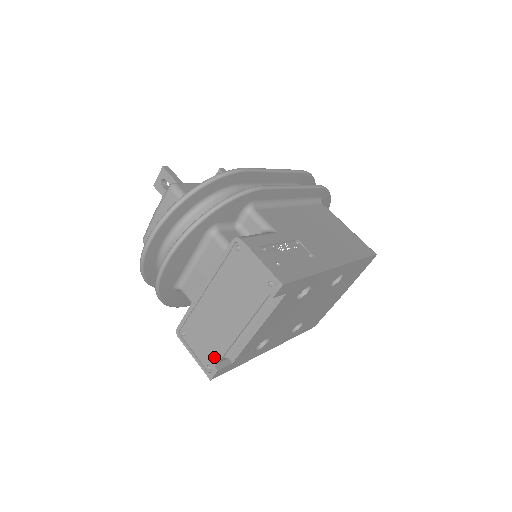
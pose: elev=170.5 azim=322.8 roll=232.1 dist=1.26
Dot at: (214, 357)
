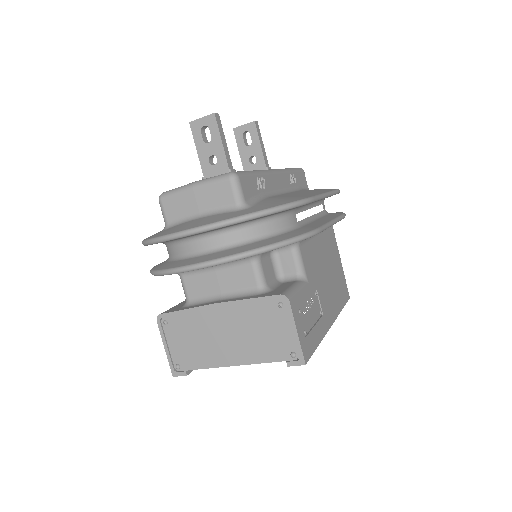
Dot at: (190, 363)
